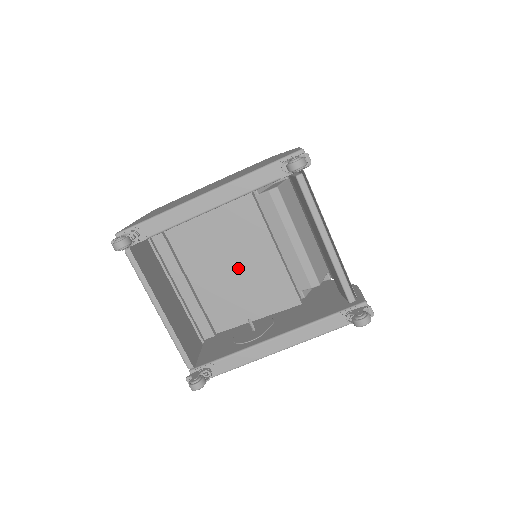
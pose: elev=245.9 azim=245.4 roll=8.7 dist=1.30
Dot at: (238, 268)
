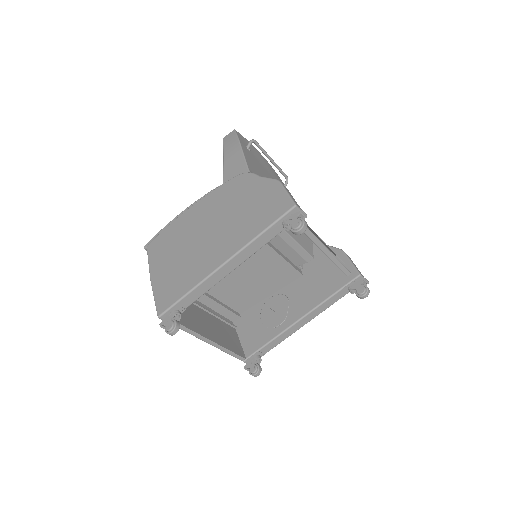
Dot at: (246, 273)
